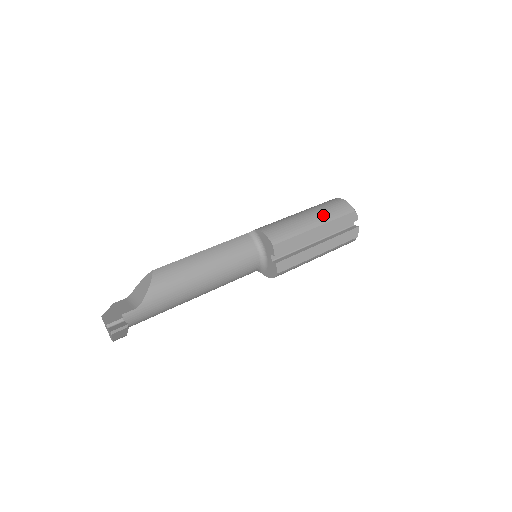
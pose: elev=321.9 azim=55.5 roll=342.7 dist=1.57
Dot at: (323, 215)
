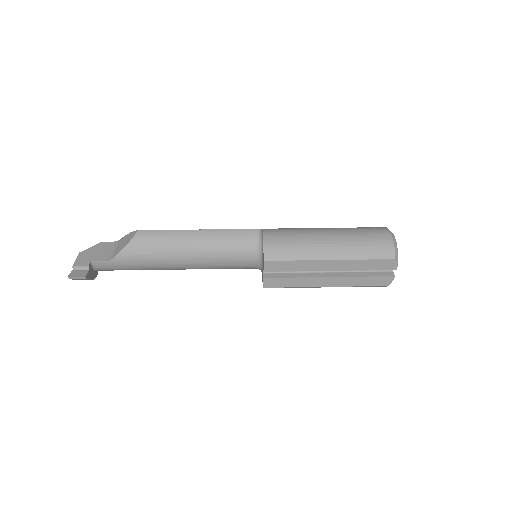
Dot at: (348, 248)
